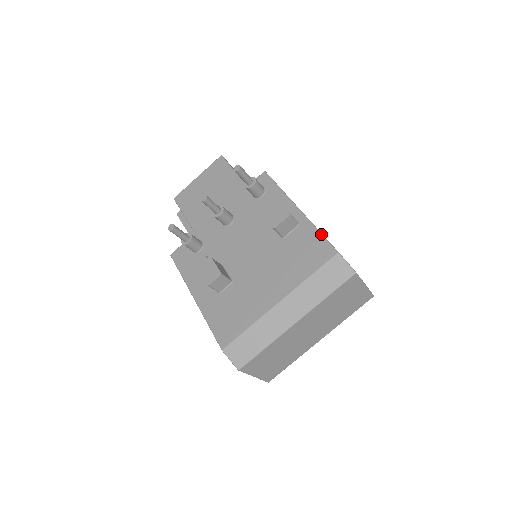
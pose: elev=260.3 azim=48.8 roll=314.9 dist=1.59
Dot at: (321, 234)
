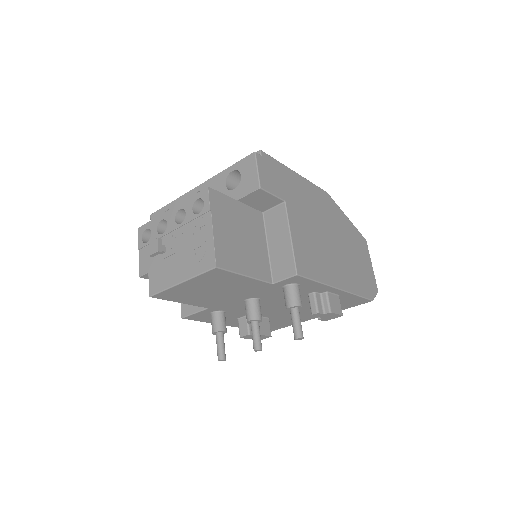
Dot at: (360, 297)
